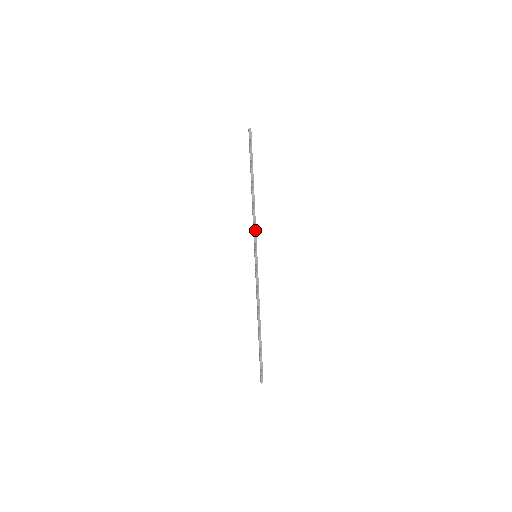
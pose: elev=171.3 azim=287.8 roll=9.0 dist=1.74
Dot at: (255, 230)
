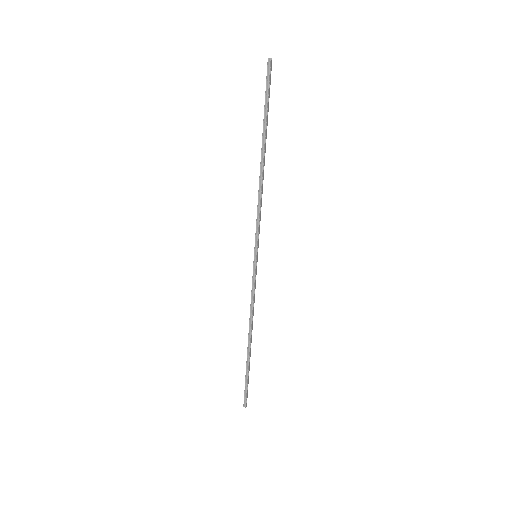
Dot at: (258, 220)
